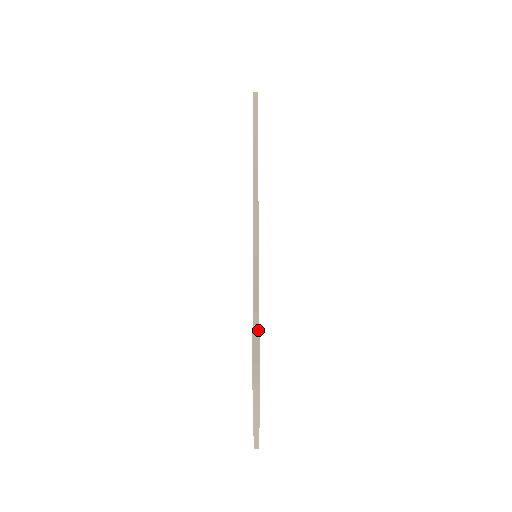
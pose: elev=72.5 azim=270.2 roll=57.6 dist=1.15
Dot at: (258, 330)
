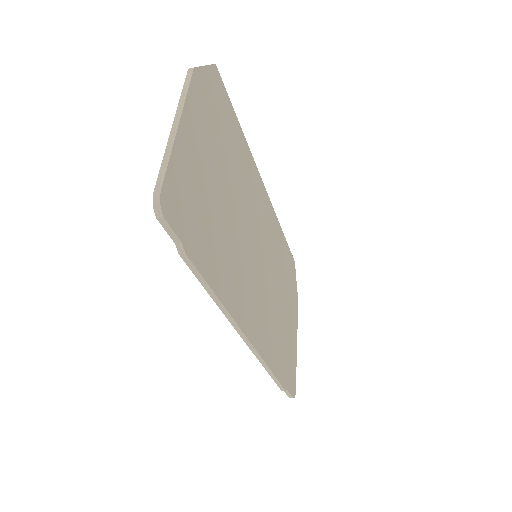
Dot at: (287, 392)
